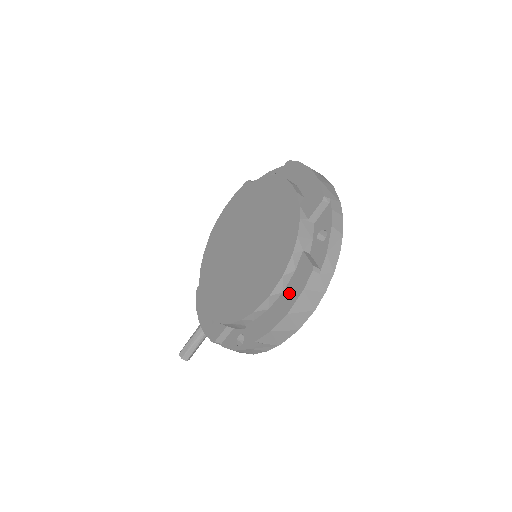
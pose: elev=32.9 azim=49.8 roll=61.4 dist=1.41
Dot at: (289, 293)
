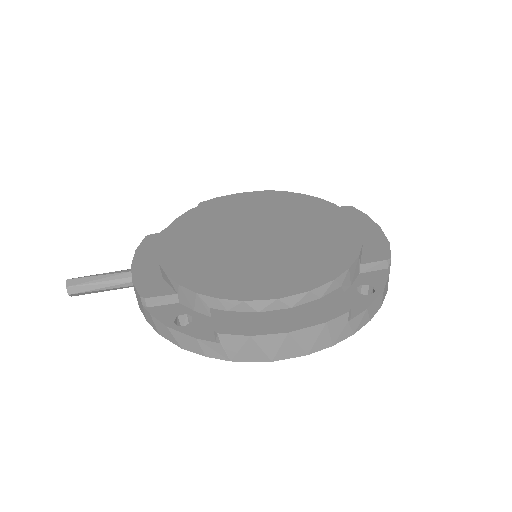
Dot at: (301, 314)
